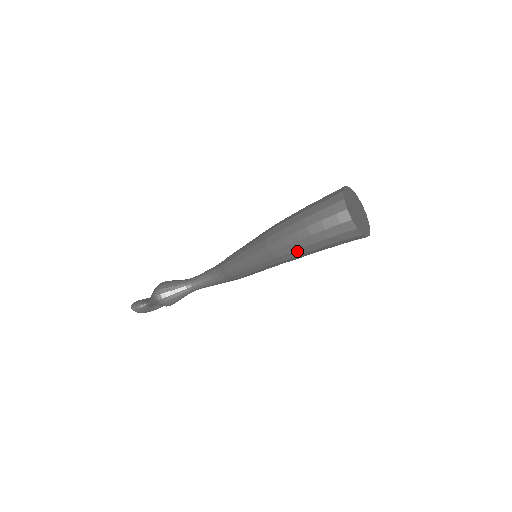
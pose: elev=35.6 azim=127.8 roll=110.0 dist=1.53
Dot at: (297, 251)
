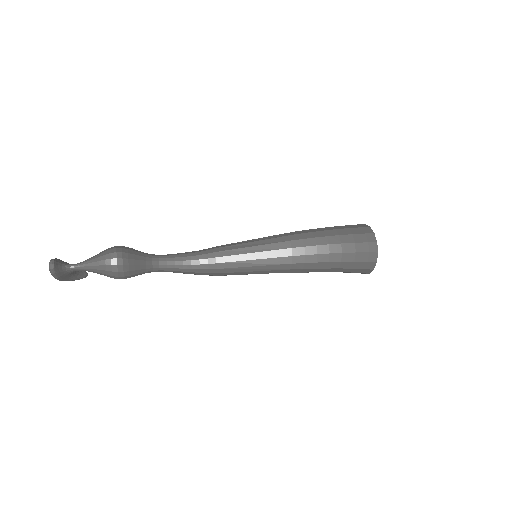
Dot at: (319, 263)
